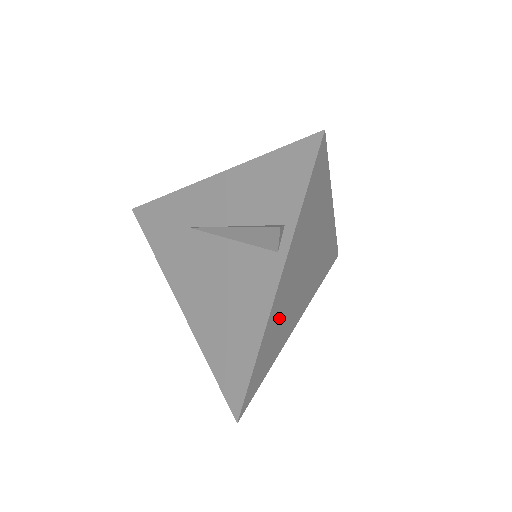
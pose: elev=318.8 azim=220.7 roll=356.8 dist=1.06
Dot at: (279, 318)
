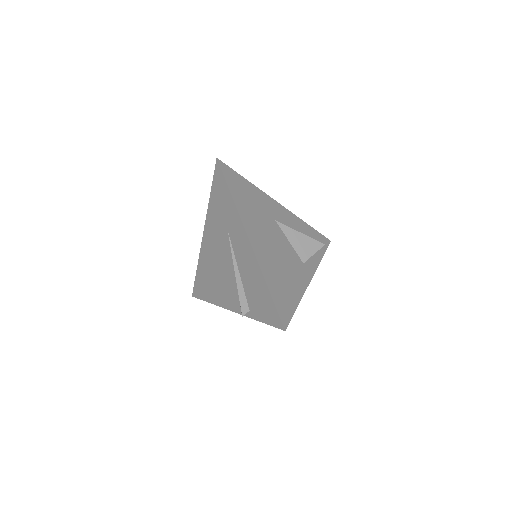
Dot at: occluded
